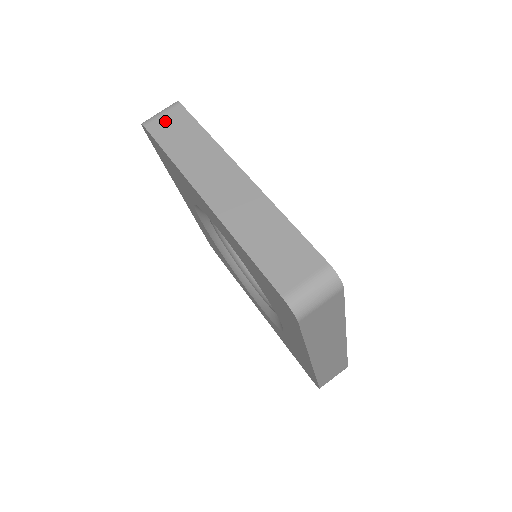
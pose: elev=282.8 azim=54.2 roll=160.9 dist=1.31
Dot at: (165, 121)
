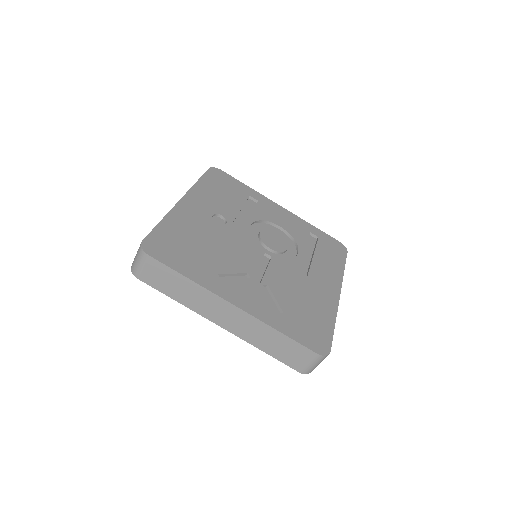
Dot at: (149, 273)
